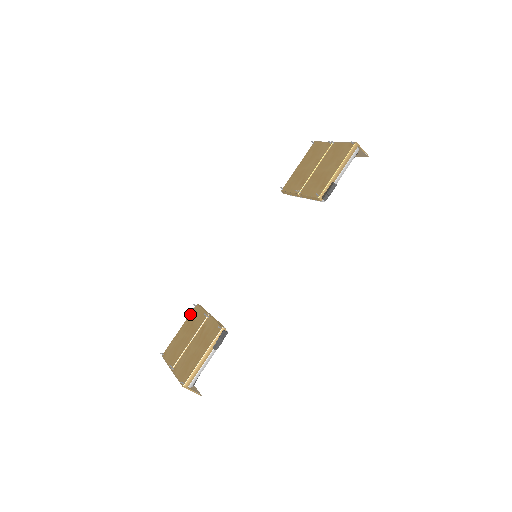
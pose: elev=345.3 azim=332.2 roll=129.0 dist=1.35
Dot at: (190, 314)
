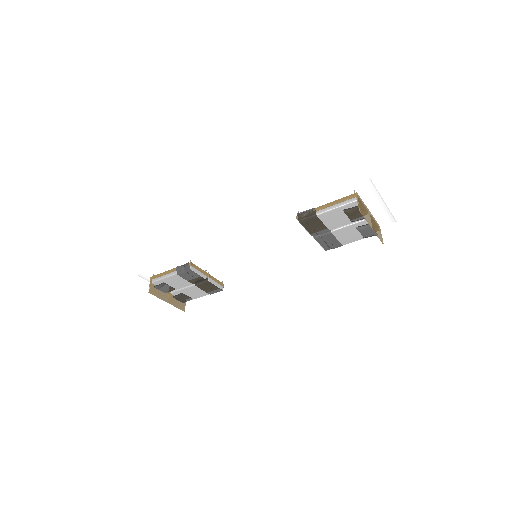
Dot at: occluded
